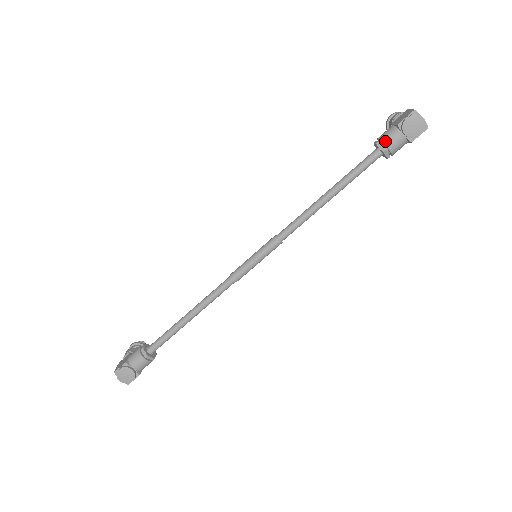
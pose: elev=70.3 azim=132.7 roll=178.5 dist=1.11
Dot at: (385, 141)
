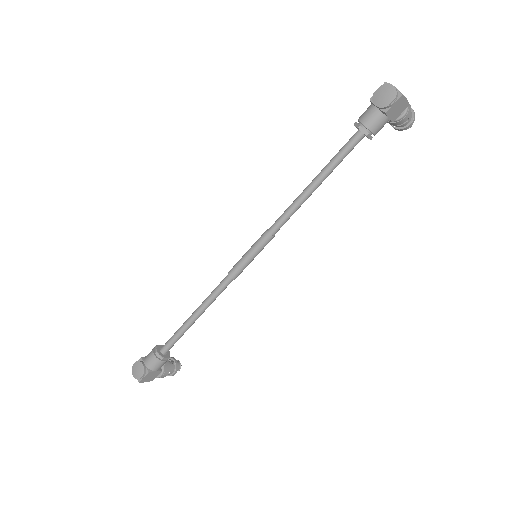
Dot at: (360, 118)
